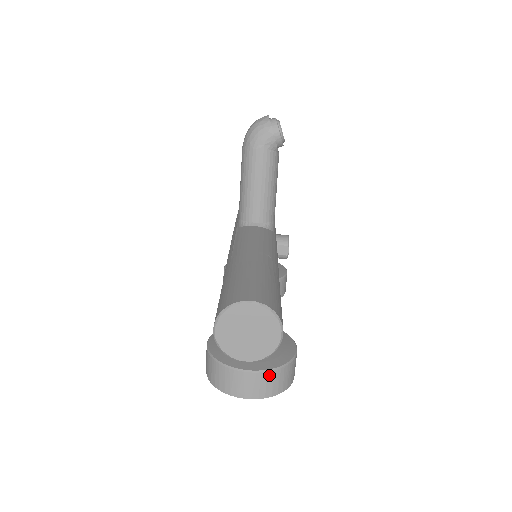
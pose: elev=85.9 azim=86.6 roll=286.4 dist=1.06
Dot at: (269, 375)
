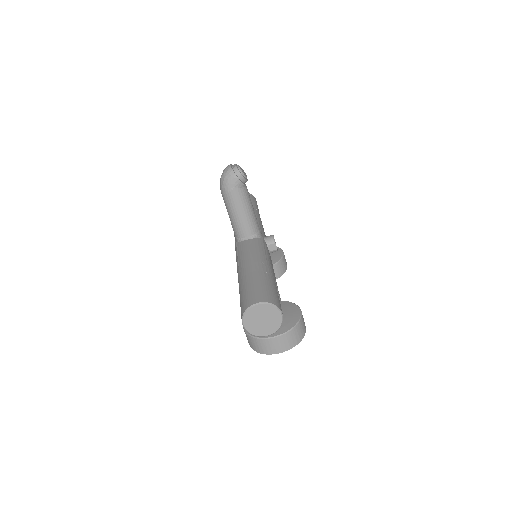
Dot at: (288, 335)
